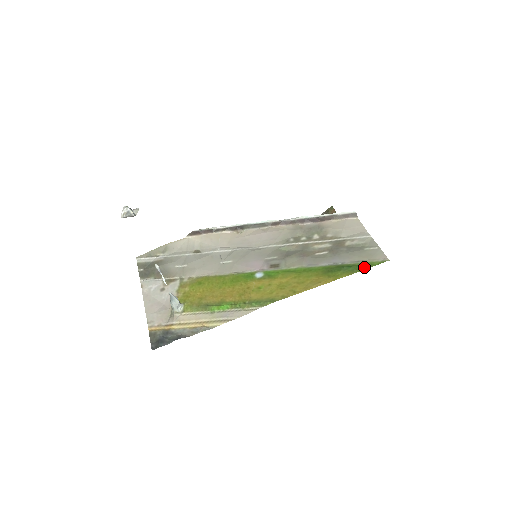
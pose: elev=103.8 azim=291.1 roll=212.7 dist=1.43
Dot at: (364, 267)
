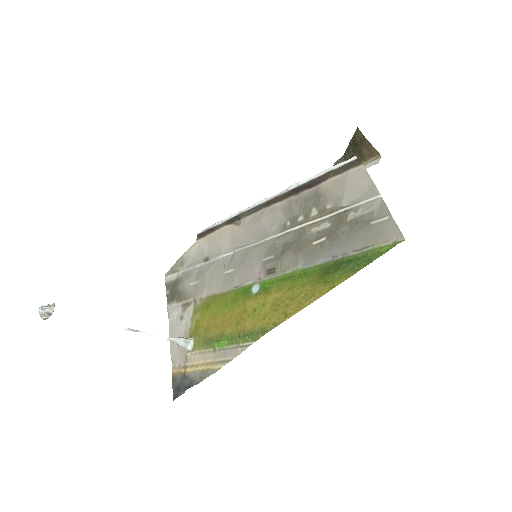
Dot at: (368, 260)
